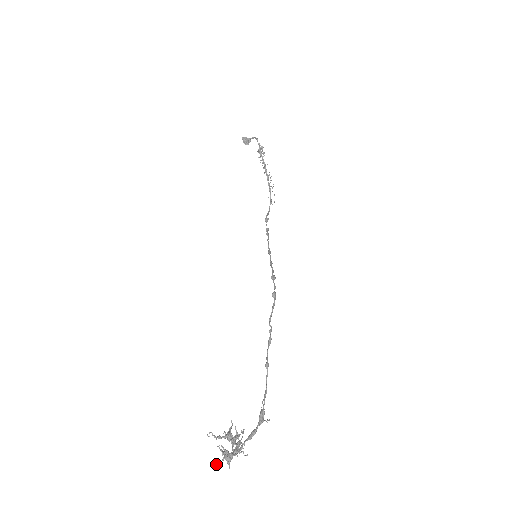
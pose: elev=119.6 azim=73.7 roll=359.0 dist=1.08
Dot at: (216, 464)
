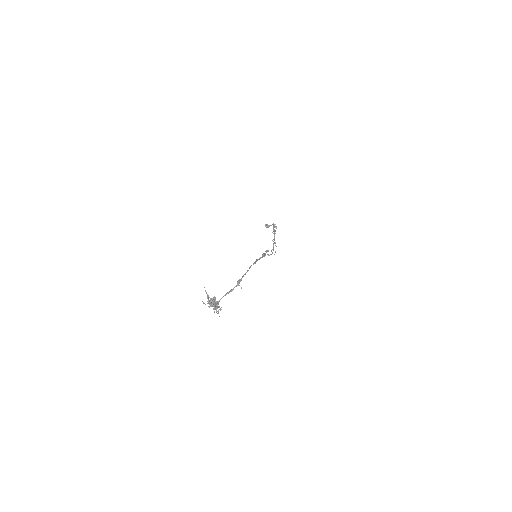
Dot at: occluded
